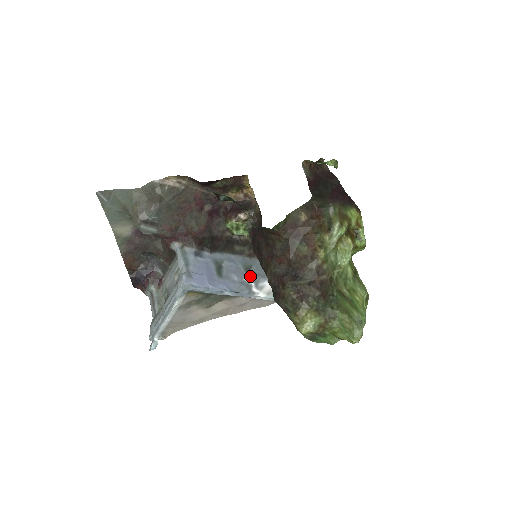
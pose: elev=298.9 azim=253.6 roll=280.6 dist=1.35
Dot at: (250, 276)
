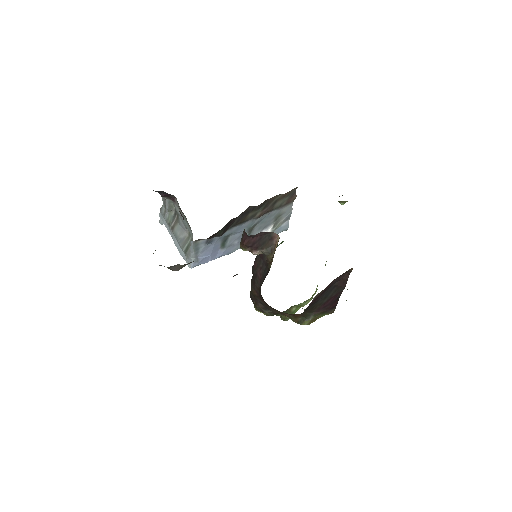
Dot at: occluded
